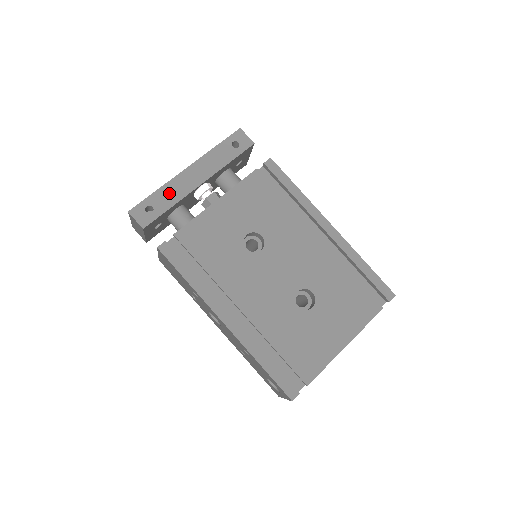
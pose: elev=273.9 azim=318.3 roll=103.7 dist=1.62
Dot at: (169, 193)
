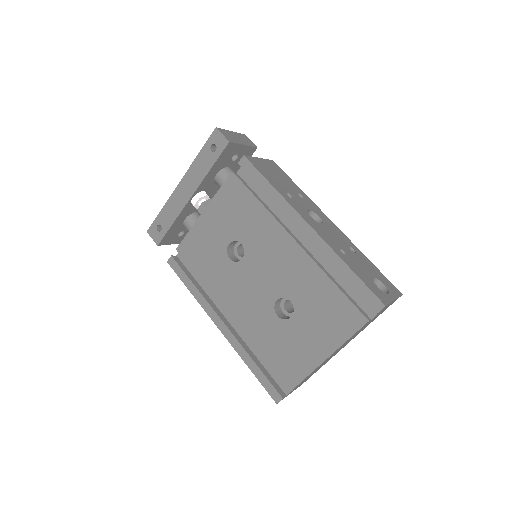
Dot at: (170, 210)
